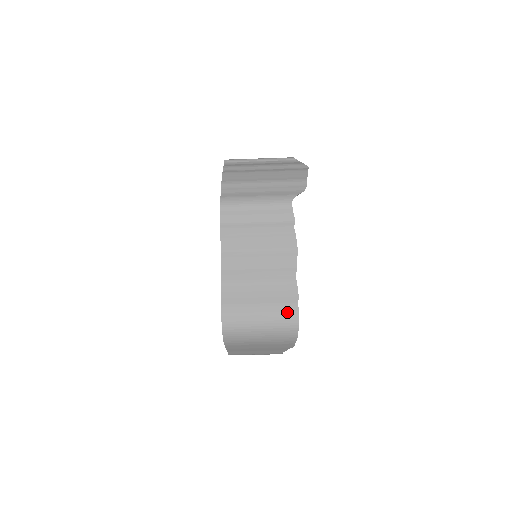
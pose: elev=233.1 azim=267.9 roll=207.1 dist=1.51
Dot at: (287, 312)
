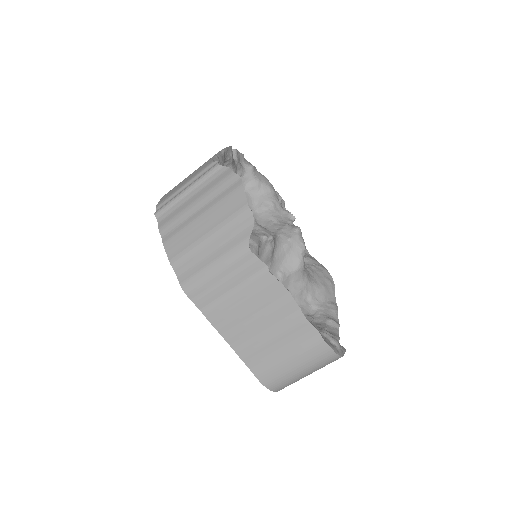
Dot at: (318, 352)
